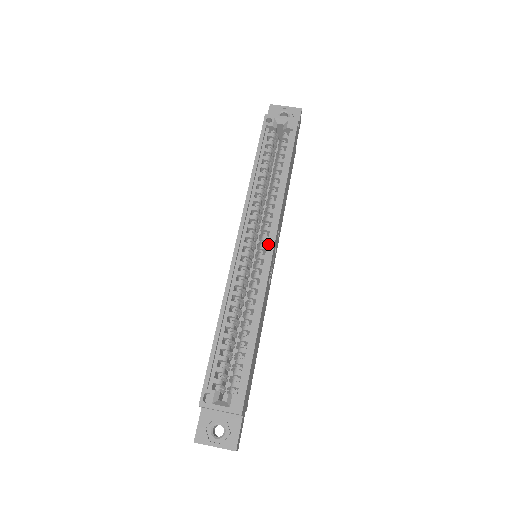
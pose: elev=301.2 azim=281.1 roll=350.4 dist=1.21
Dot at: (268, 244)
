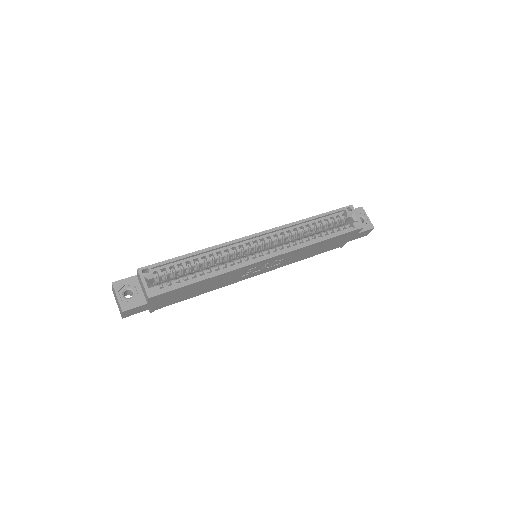
Dot at: (268, 255)
